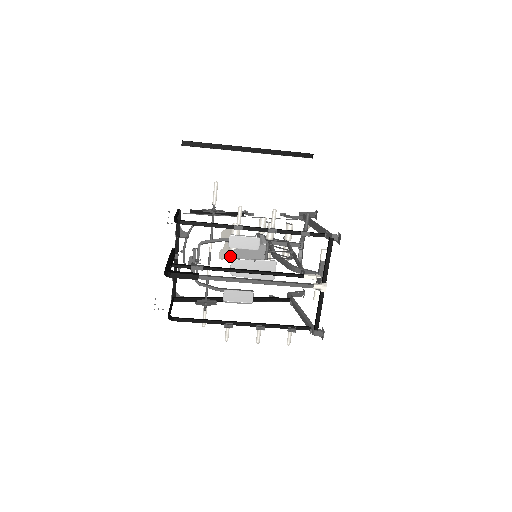
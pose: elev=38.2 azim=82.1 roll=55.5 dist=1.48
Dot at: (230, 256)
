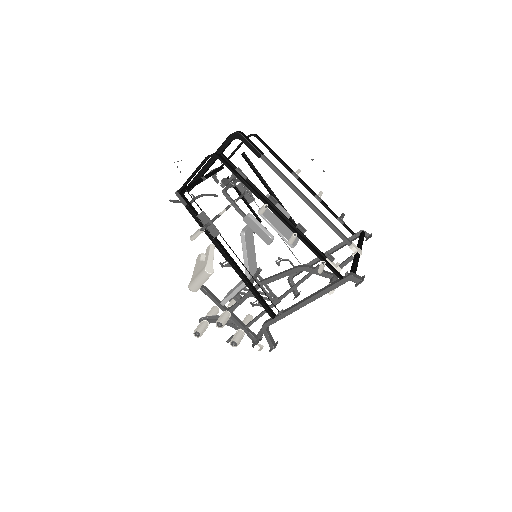
Dot at: occluded
